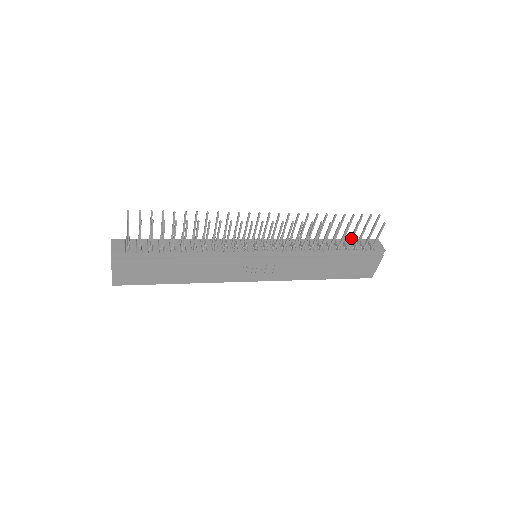
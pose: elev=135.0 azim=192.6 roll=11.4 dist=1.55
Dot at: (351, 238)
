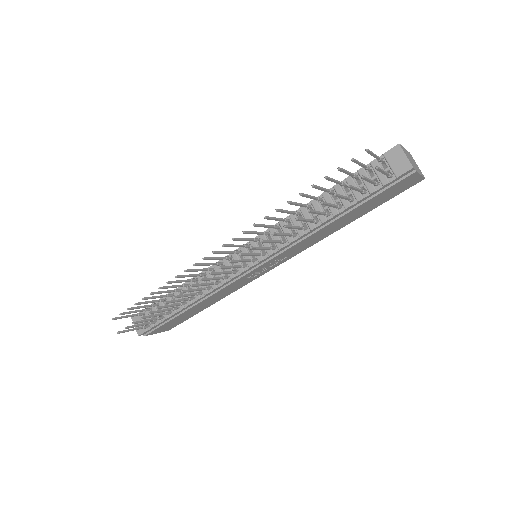
Dot at: occluded
